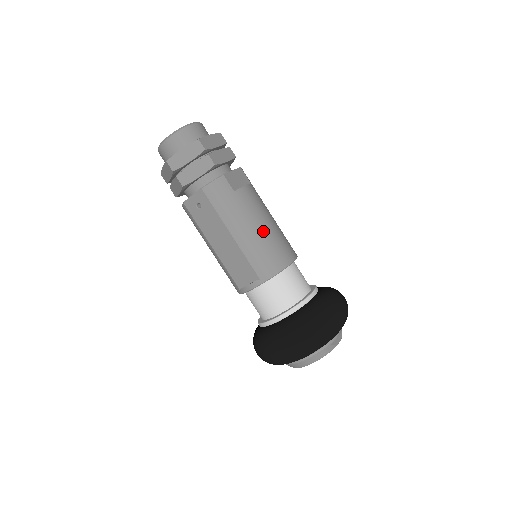
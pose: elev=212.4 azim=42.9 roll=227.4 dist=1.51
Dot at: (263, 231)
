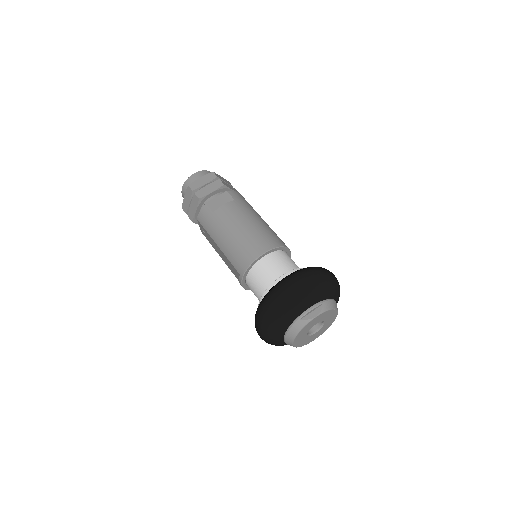
Dot at: (235, 236)
